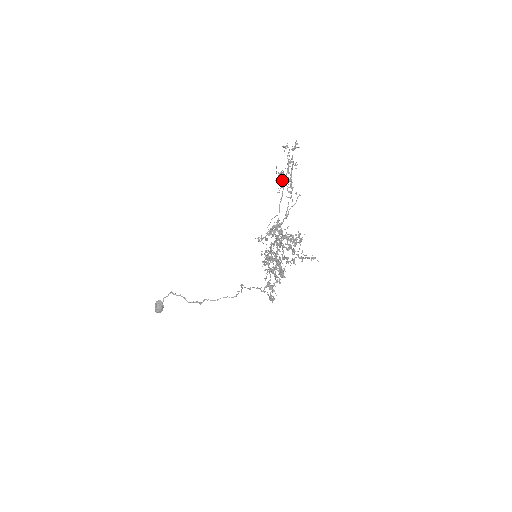
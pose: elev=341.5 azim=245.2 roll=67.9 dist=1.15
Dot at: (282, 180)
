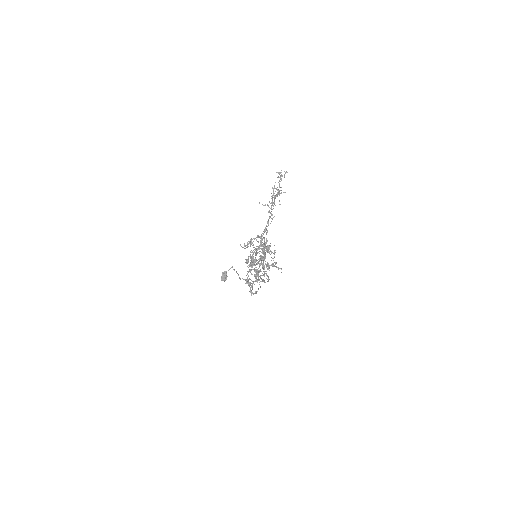
Dot at: (274, 200)
